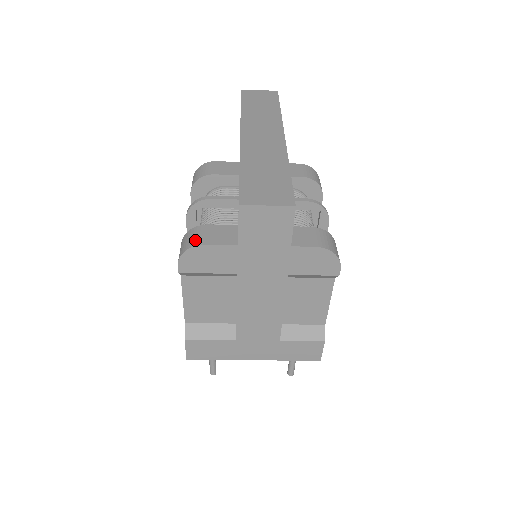
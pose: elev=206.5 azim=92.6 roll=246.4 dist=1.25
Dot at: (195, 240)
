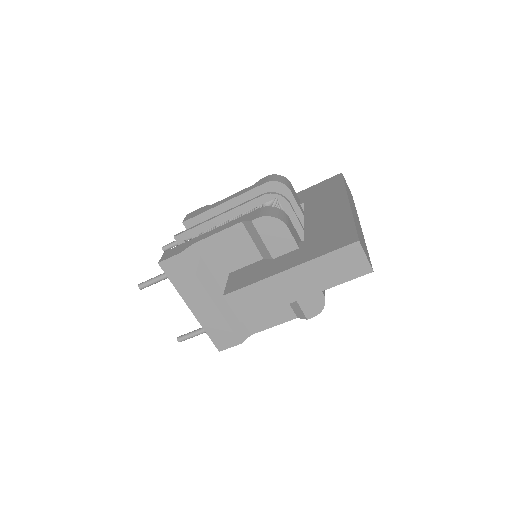
Dot at: (283, 218)
